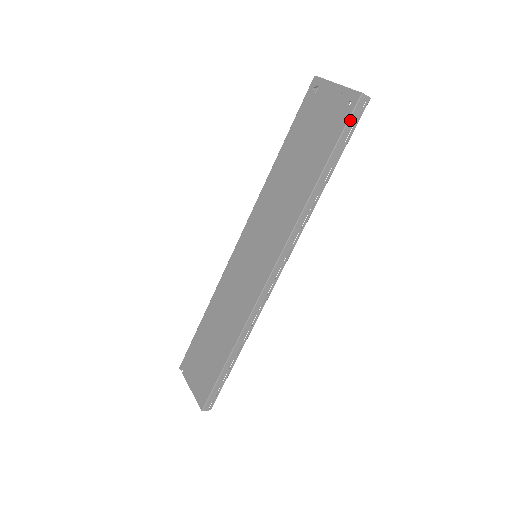
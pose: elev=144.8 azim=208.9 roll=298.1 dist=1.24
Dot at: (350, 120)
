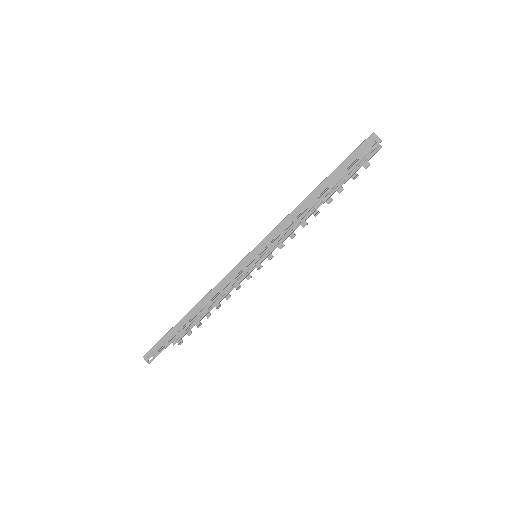
Dot at: (356, 151)
